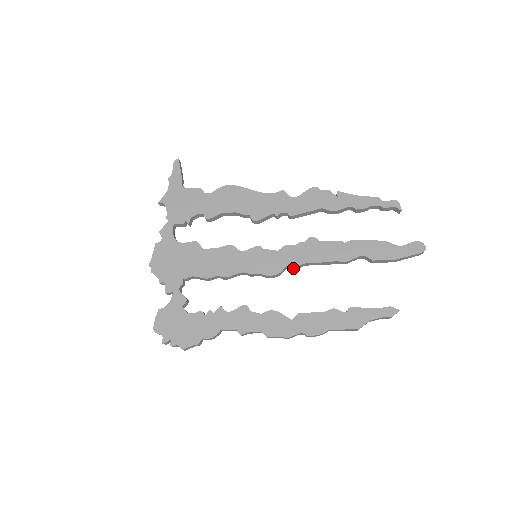
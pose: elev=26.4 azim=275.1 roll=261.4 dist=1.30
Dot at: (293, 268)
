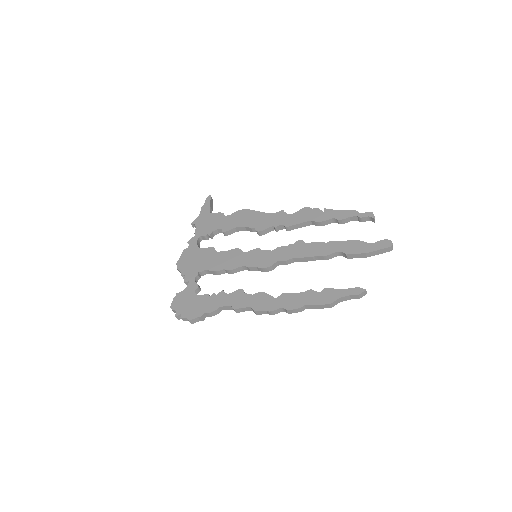
Dot at: (284, 264)
